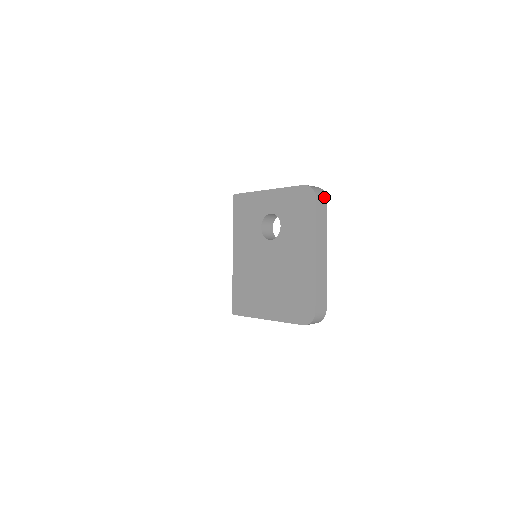
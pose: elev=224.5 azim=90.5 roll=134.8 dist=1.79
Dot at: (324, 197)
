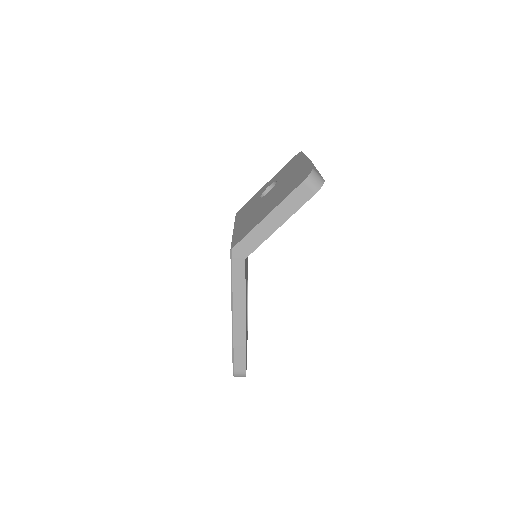
Dot at: occluded
